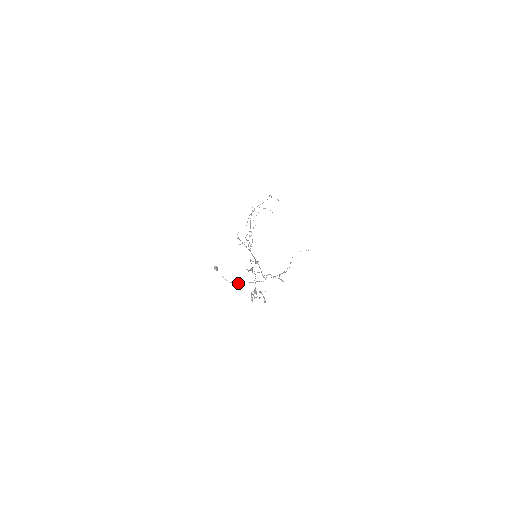
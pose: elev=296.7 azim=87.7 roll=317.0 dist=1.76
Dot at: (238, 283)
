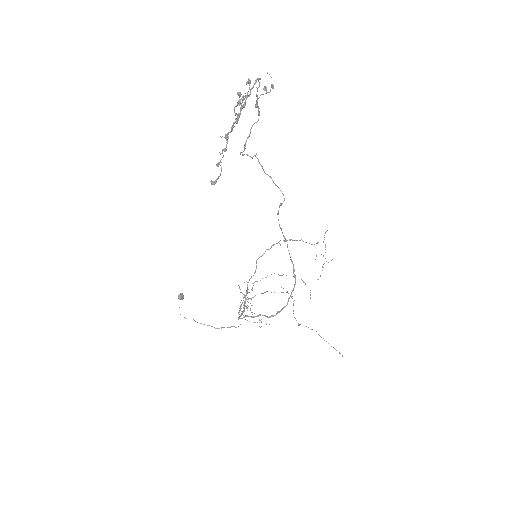
Dot at: occluded
